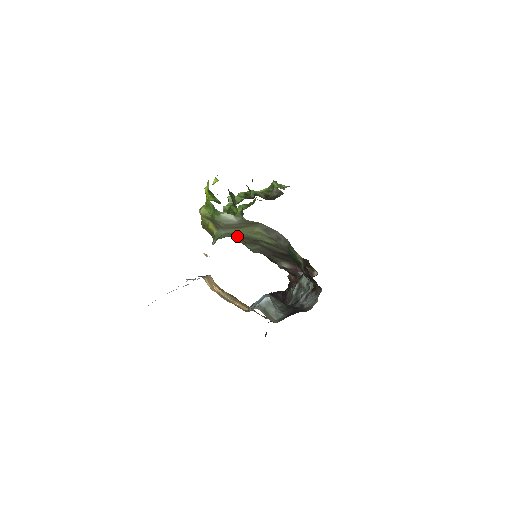
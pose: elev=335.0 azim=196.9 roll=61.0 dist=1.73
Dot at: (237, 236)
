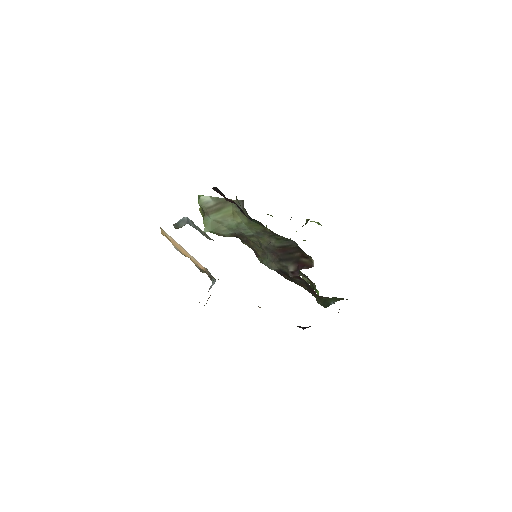
Dot at: (230, 230)
